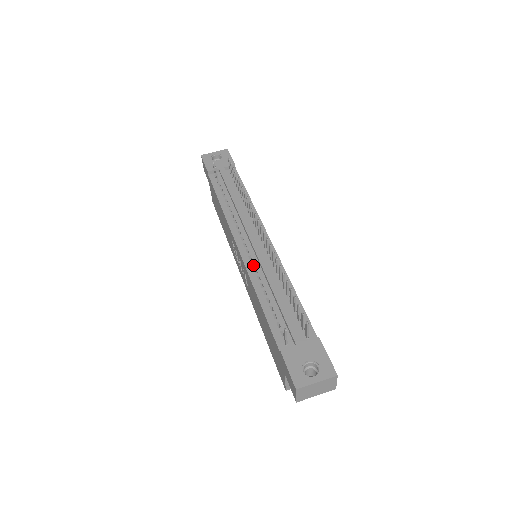
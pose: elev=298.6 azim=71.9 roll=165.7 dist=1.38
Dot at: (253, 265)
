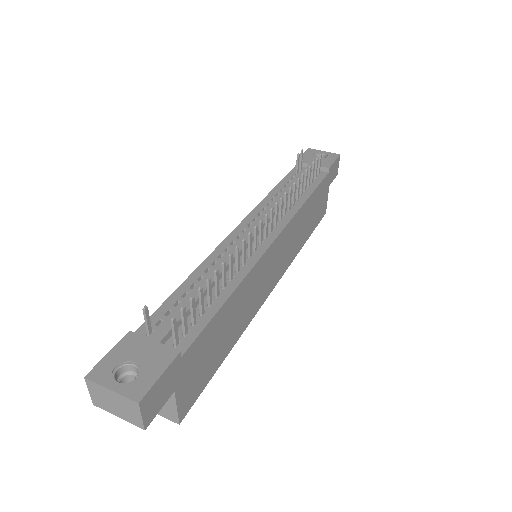
Dot at: occluded
